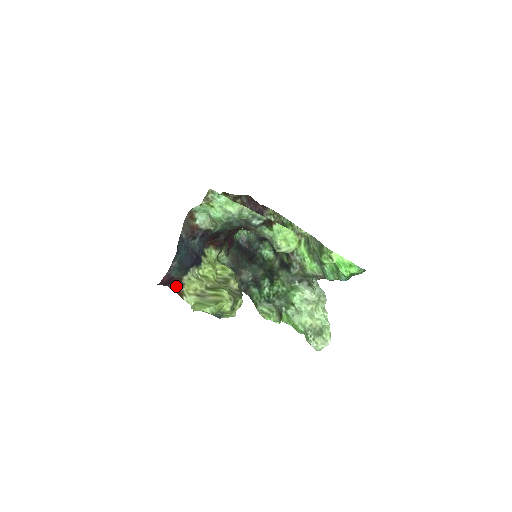
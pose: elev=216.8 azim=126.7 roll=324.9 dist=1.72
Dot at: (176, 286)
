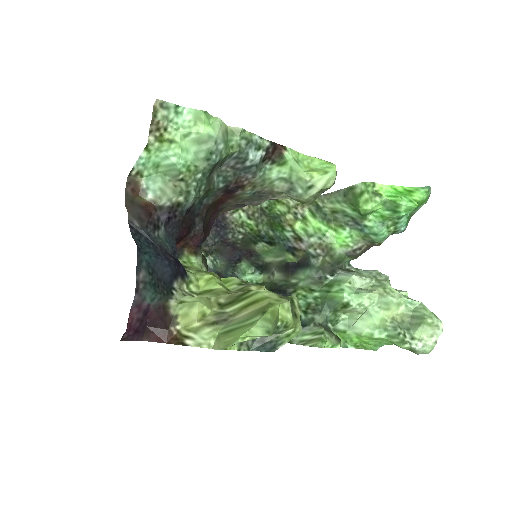
Dot at: (160, 328)
